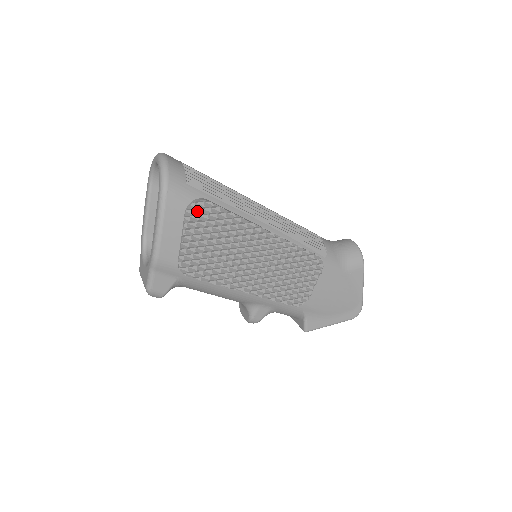
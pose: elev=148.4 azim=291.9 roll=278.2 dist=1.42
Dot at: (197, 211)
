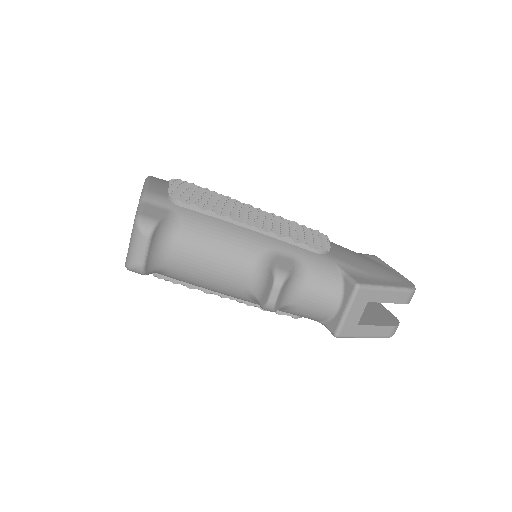
Dot at: (180, 182)
